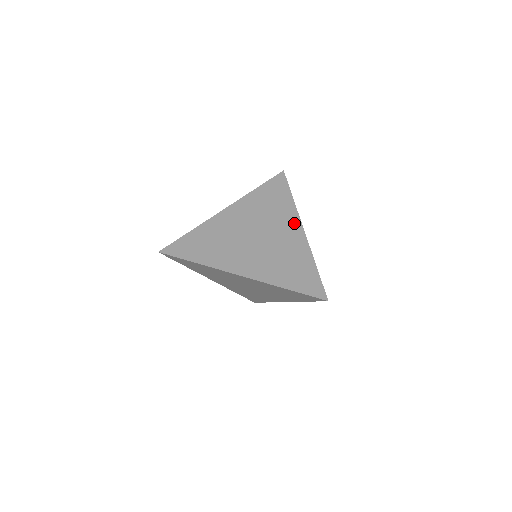
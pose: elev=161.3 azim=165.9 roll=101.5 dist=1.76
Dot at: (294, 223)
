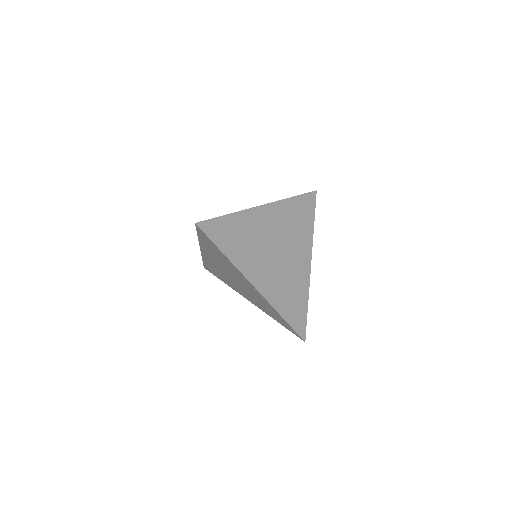
Dot at: (307, 253)
